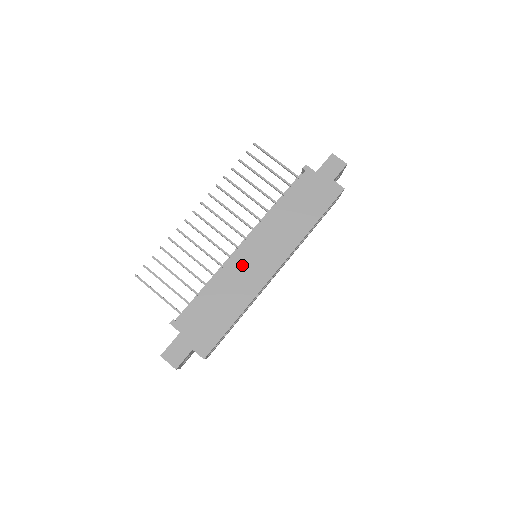
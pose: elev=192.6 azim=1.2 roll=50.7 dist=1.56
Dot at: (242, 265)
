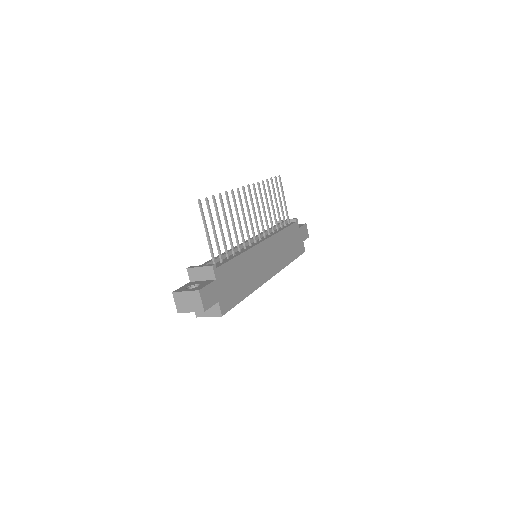
Dot at: (259, 257)
